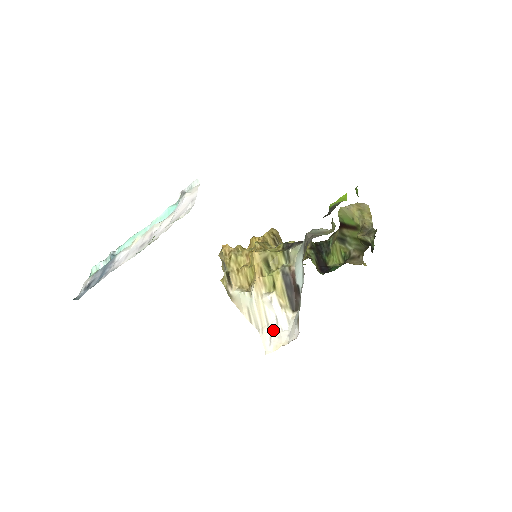
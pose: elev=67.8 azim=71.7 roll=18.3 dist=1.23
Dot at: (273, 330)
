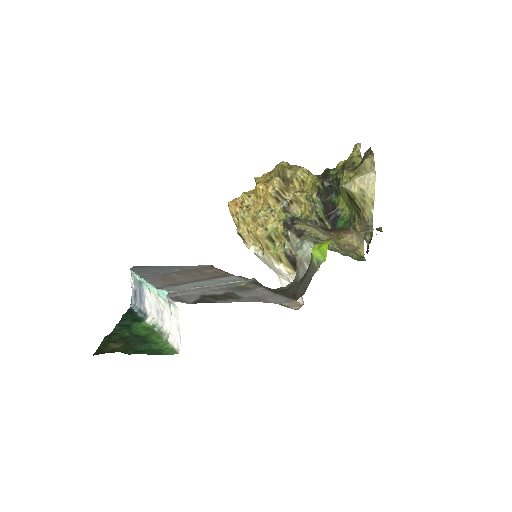
Dot at: (287, 281)
